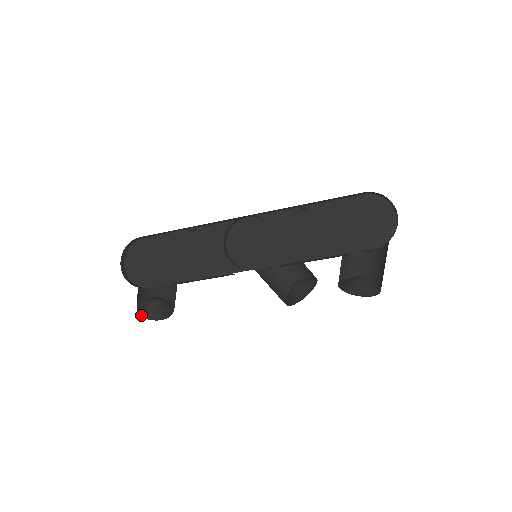
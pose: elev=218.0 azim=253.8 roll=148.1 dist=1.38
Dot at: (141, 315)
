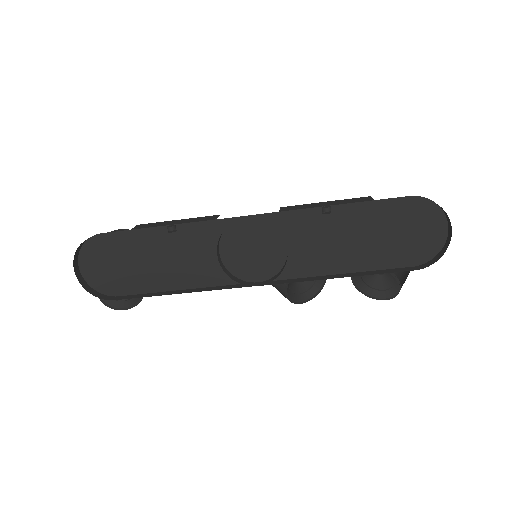
Dot at: (105, 304)
